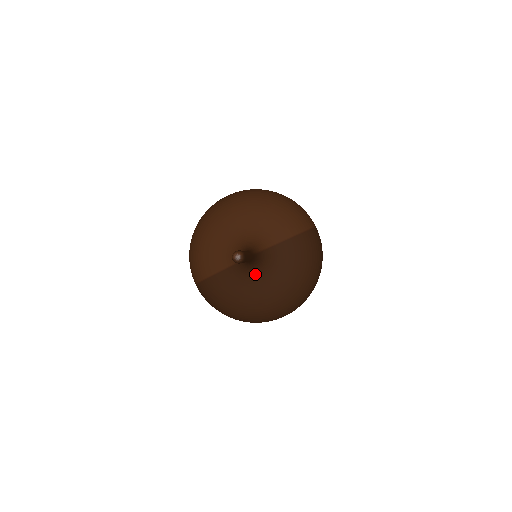
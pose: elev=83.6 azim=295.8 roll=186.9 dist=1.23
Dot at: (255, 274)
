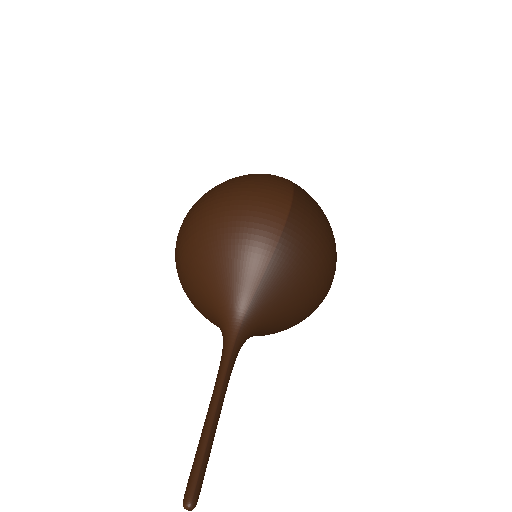
Dot at: (254, 335)
